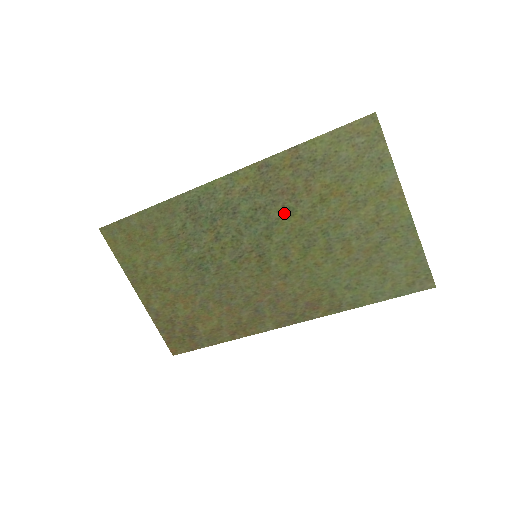
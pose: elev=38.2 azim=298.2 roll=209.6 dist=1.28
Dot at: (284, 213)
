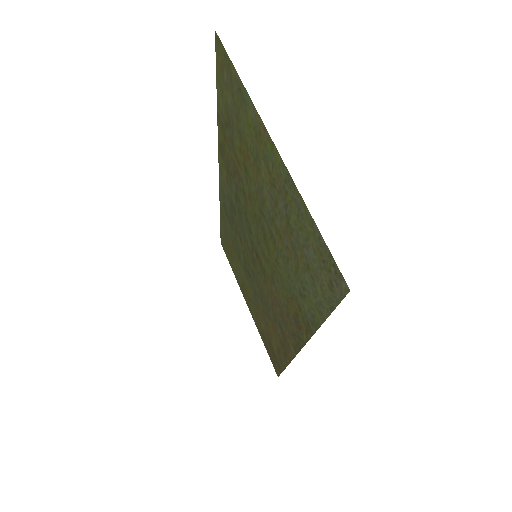
Dot at: (244, 198)
